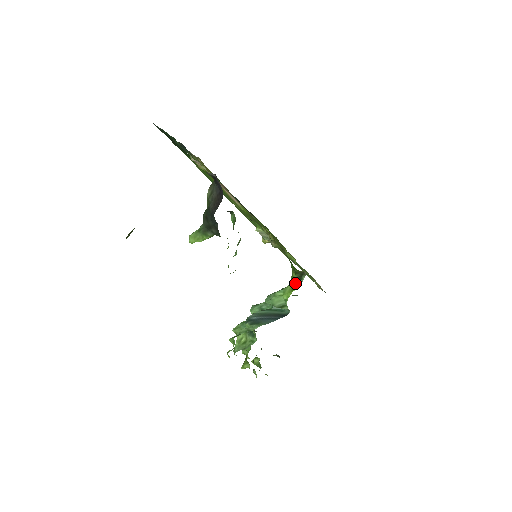
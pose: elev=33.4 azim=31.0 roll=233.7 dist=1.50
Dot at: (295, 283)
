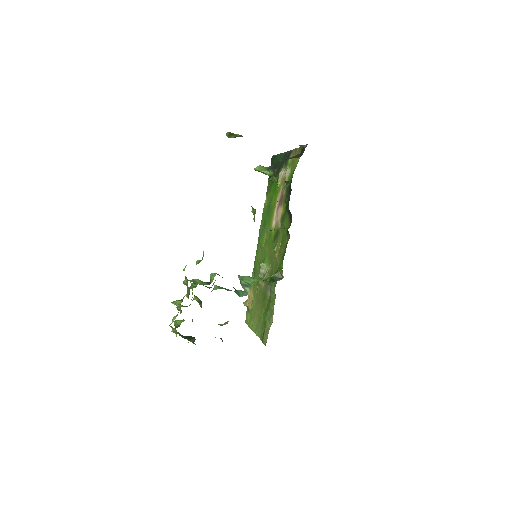
Dot at: (270, 279)
